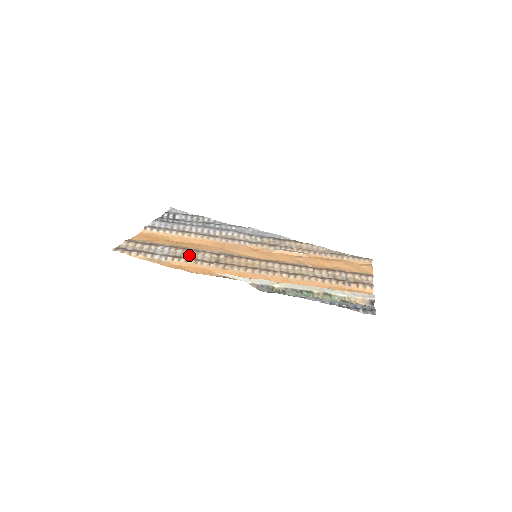
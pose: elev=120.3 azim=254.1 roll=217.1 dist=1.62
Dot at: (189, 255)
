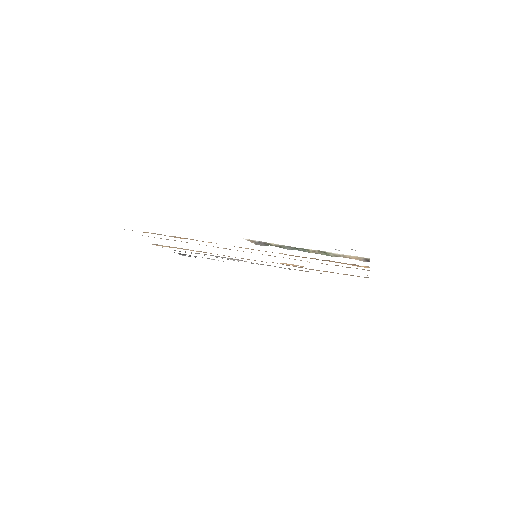
Dot at: occluded
